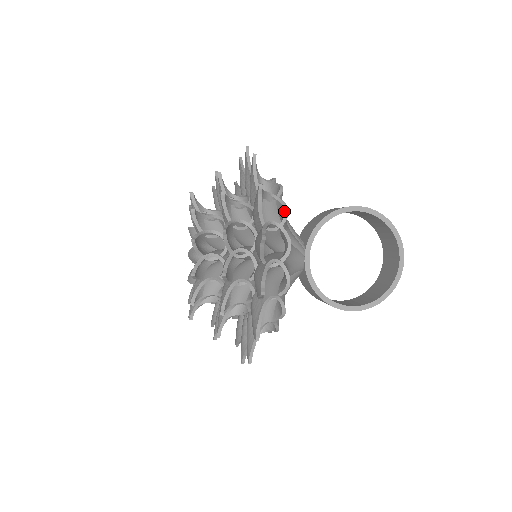
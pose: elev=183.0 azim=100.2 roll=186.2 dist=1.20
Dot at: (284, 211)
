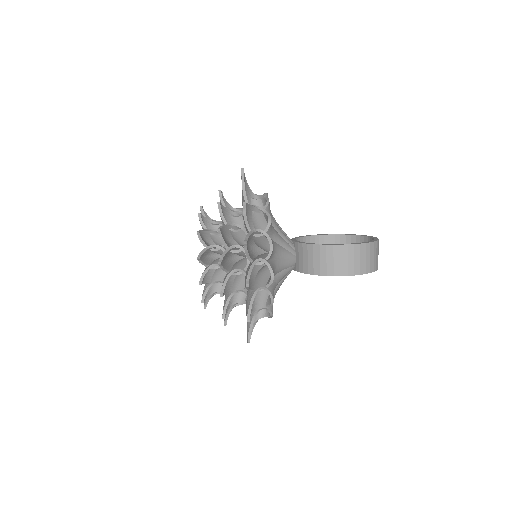
Dot at: (270, 313)
